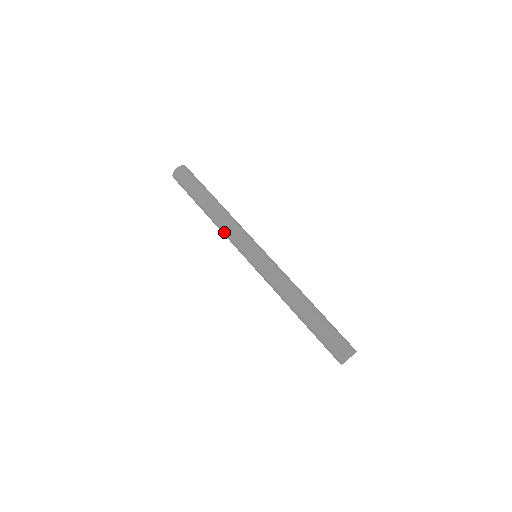
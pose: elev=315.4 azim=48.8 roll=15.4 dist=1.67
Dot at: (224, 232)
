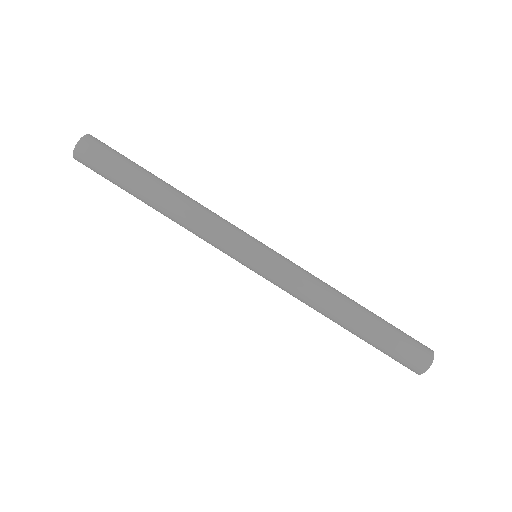
Dot at: (196, 234)
